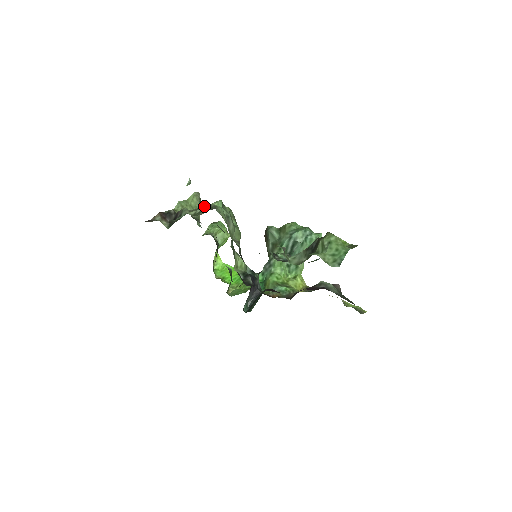
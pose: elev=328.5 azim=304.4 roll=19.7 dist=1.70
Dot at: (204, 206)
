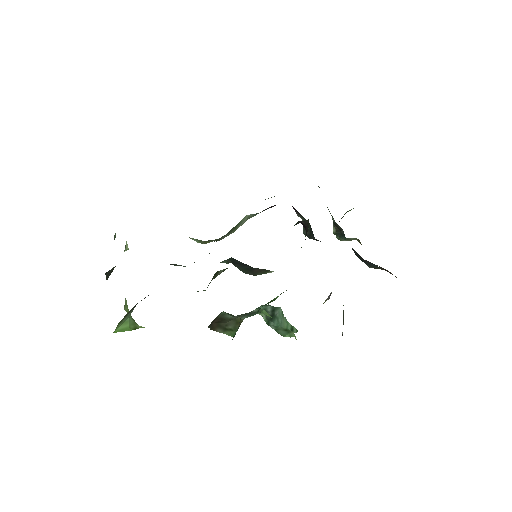
Dot at: occluded
